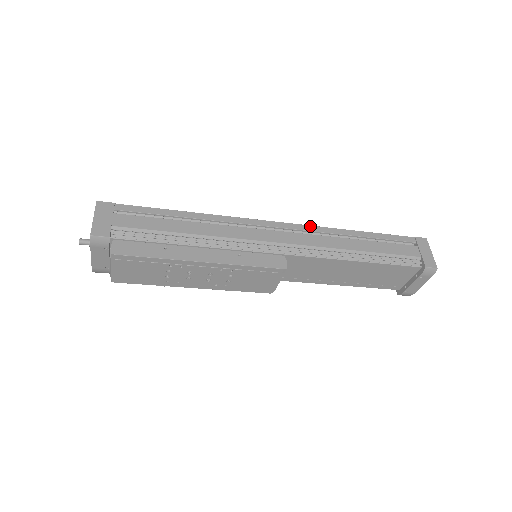
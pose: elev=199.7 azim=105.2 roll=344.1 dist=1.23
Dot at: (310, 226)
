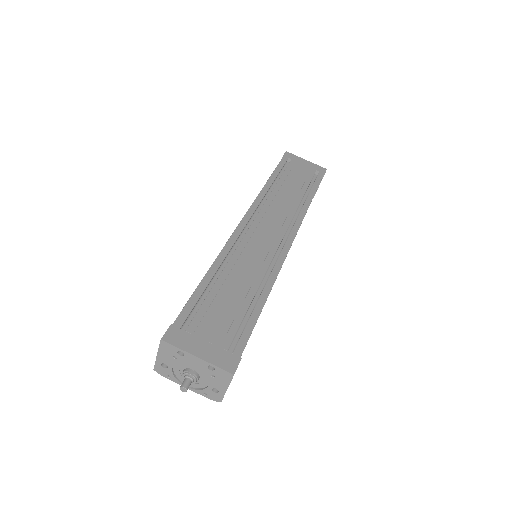
Dot at: occluded
